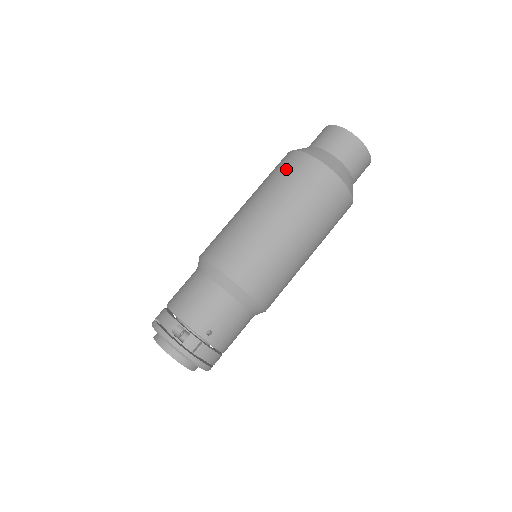
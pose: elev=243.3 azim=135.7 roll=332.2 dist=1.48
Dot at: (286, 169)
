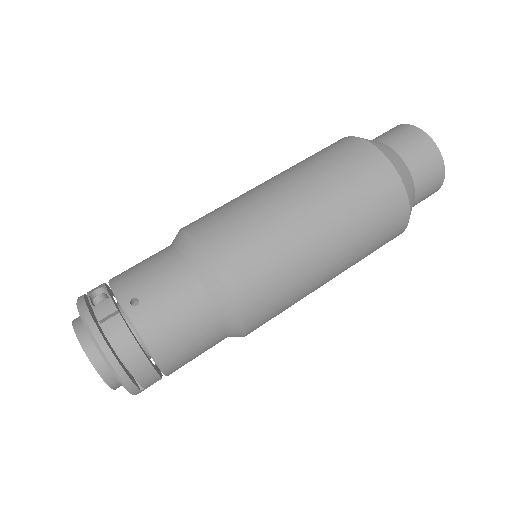
Dot at: occluded
